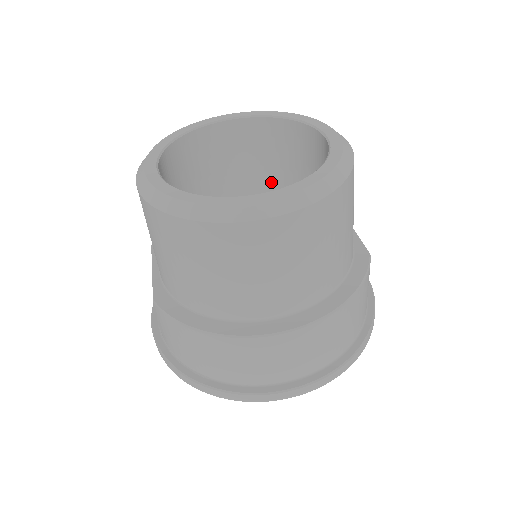
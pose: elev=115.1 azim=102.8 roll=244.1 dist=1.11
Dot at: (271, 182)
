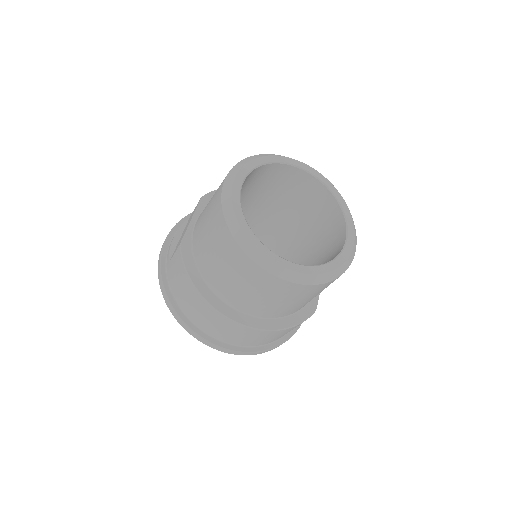
Dot at: (300, 218)
